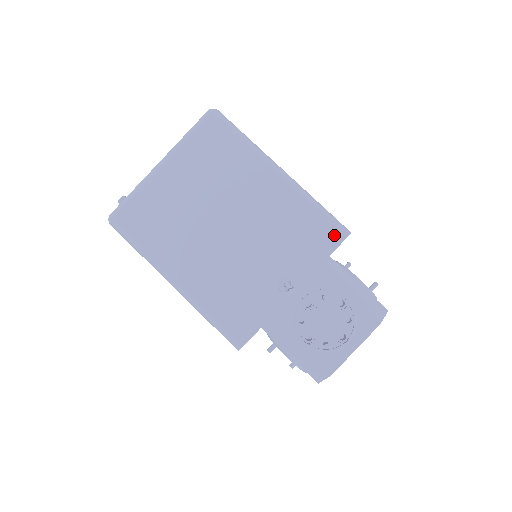
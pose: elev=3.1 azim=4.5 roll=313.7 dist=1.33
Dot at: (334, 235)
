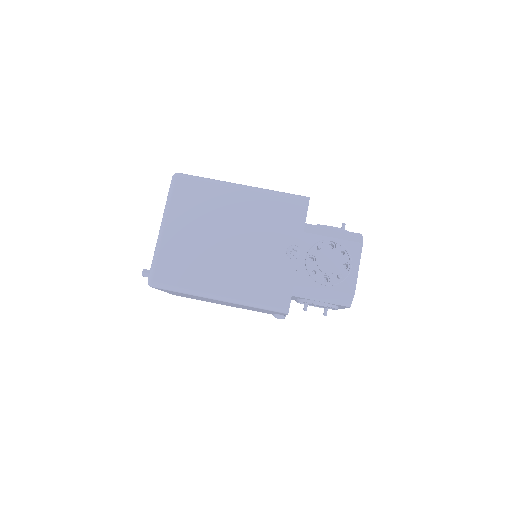
Dot at: (301, 204)
